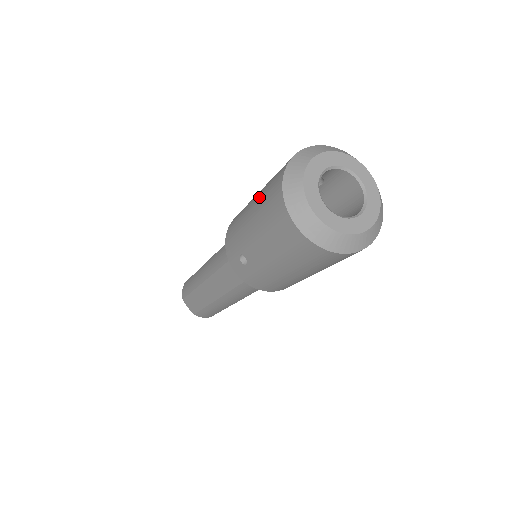
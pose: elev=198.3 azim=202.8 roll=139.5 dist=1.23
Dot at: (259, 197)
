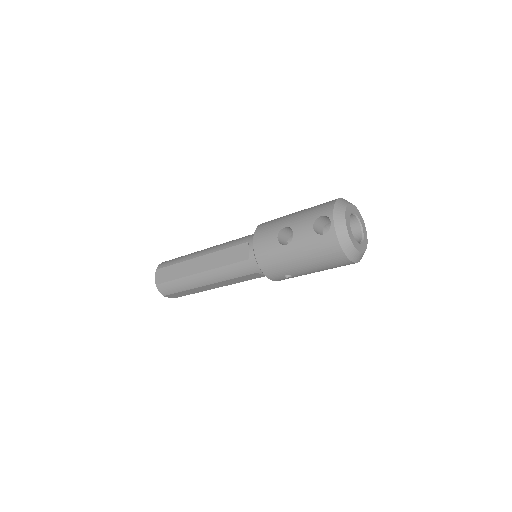
Dot at: (306, 249)
